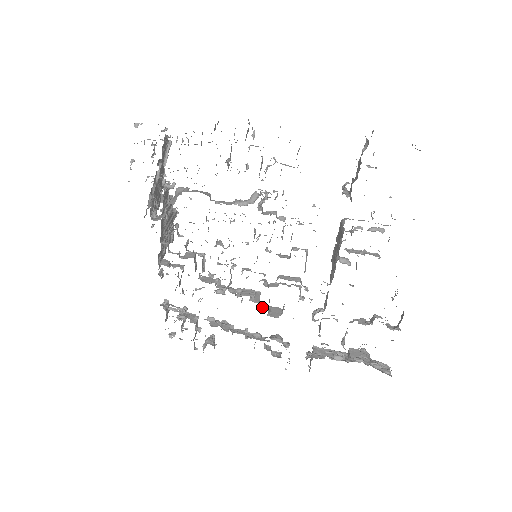
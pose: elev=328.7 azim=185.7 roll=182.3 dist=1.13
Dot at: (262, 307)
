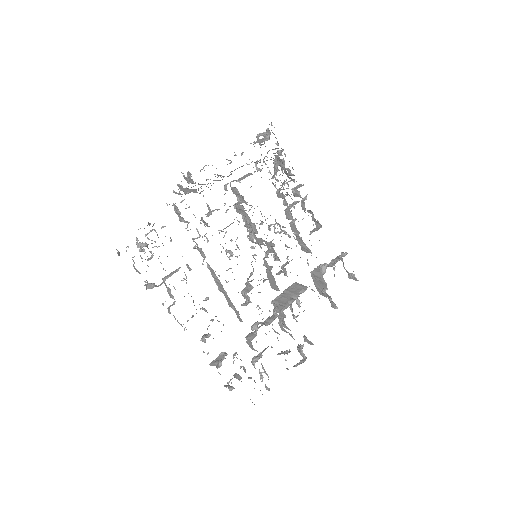
Dot at: occluded
